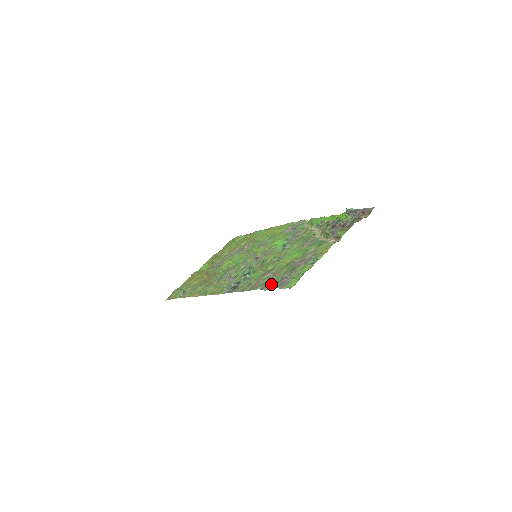
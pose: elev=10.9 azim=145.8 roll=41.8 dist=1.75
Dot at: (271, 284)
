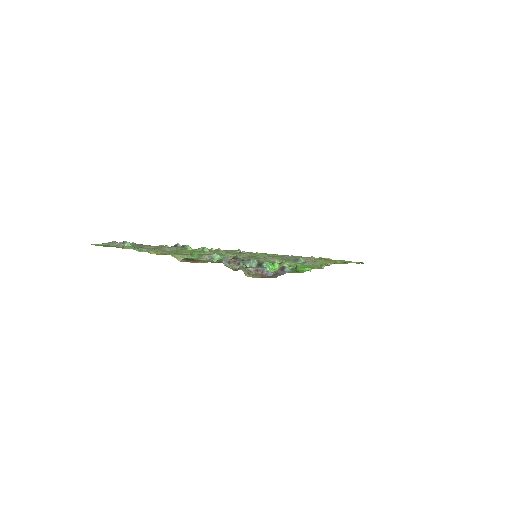
Dot at: occluded
